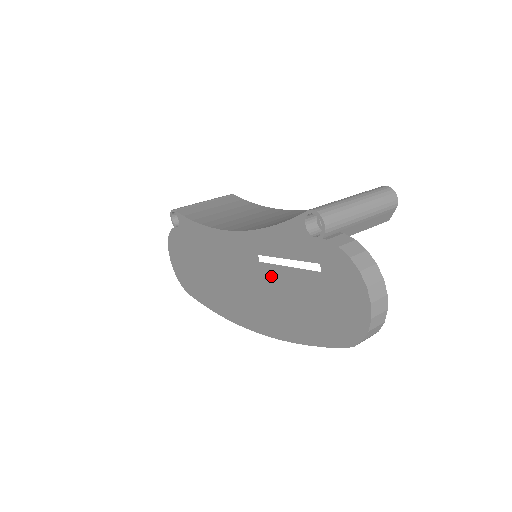
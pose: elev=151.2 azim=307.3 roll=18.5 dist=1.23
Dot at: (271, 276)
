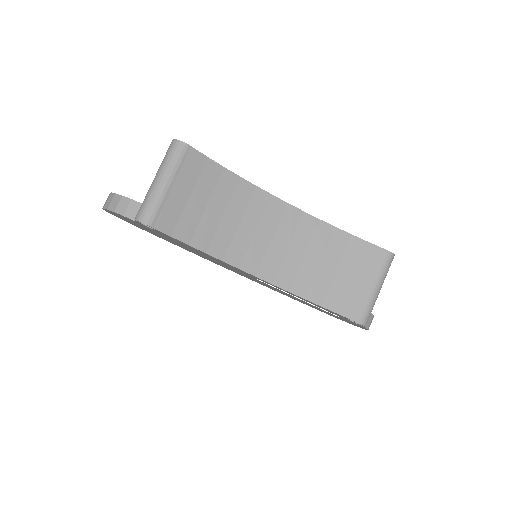
Dot at: (286, 293)
